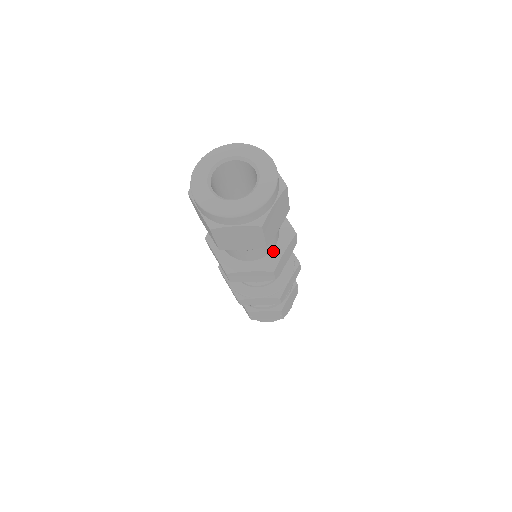
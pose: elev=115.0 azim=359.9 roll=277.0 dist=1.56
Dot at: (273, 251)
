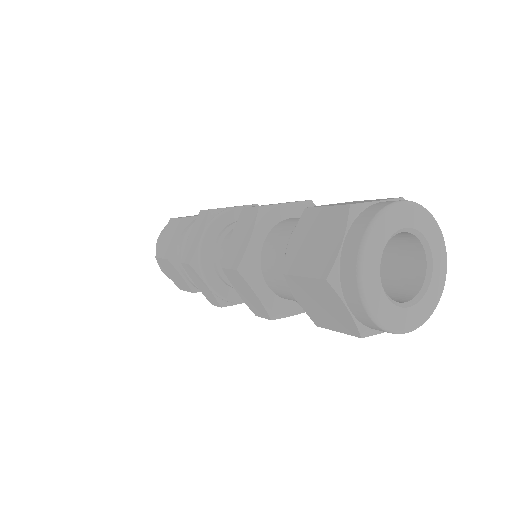
Dot at: (293, 301)
